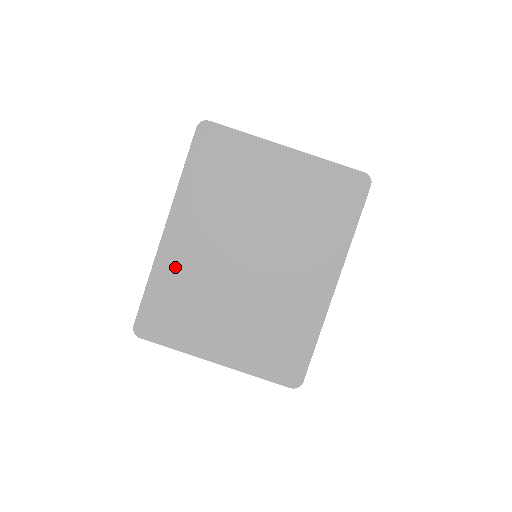
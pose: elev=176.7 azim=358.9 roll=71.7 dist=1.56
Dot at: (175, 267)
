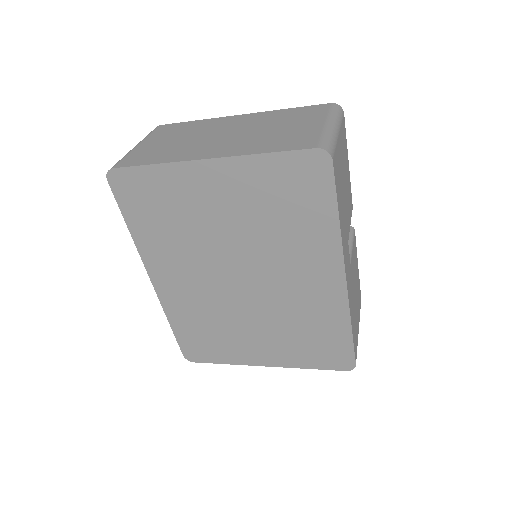
Dot at: (182, 307)
